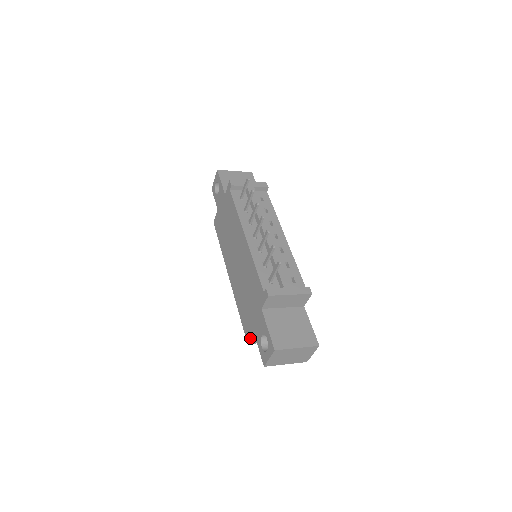
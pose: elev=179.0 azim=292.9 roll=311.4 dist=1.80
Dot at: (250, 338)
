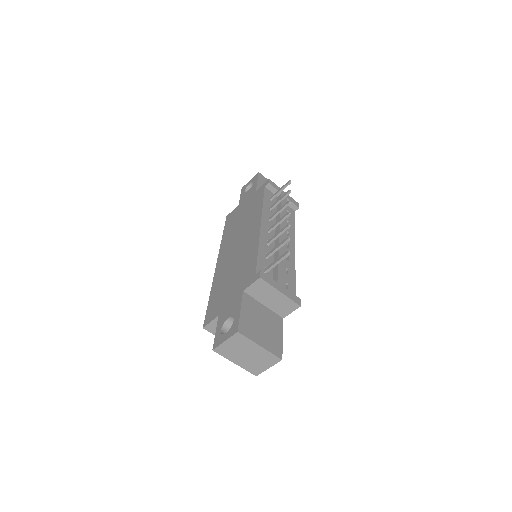
Dot at: (210, 321)
